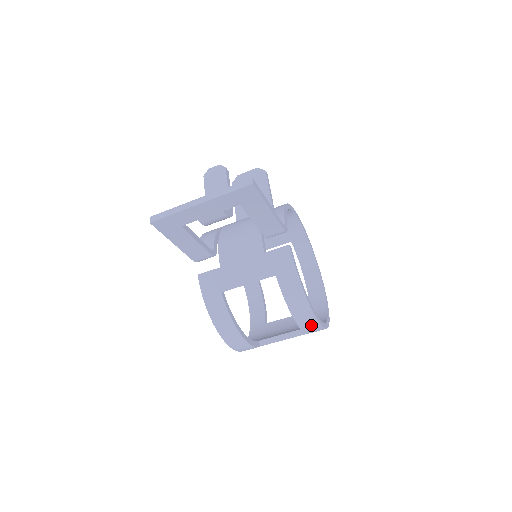
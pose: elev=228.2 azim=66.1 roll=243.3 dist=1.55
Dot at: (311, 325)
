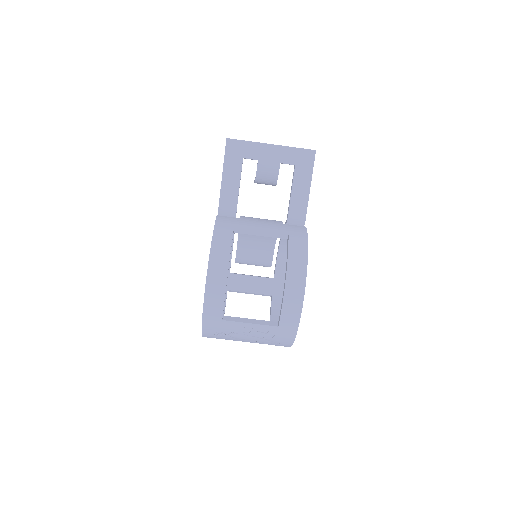
Dot at: (295, 295)
